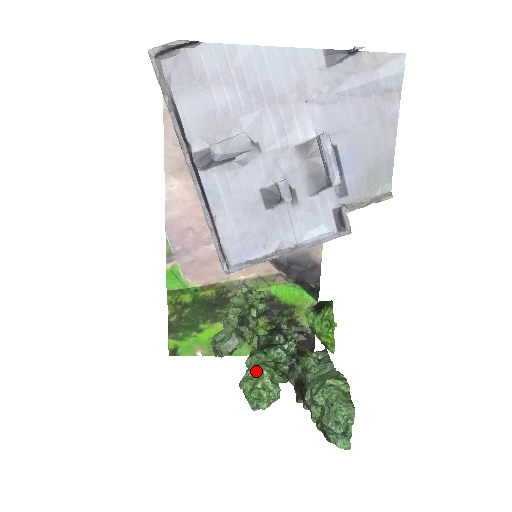
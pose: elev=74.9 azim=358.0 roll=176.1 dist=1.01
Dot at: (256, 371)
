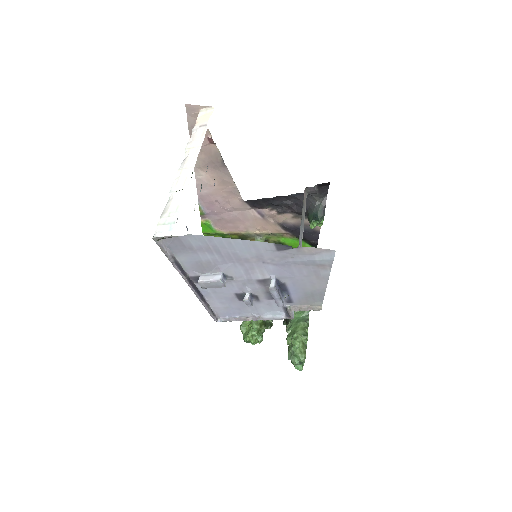
Dot at: (251, 322)
